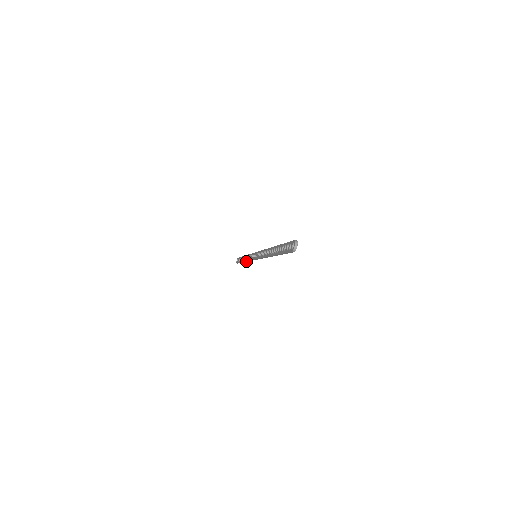
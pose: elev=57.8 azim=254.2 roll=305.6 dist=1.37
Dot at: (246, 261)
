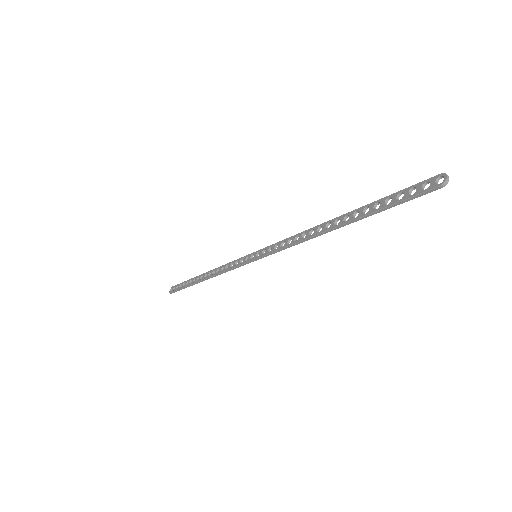
Dot at: (214, 275)
